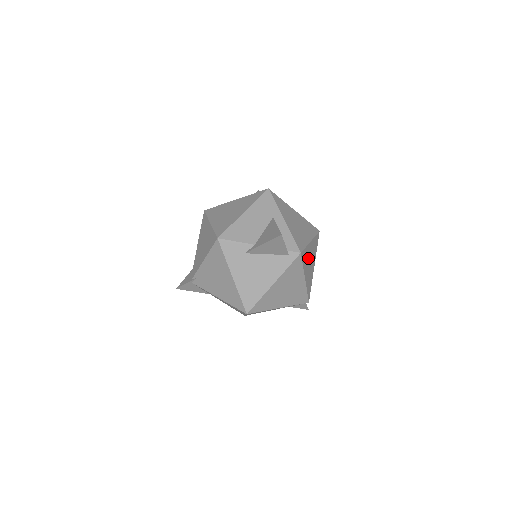
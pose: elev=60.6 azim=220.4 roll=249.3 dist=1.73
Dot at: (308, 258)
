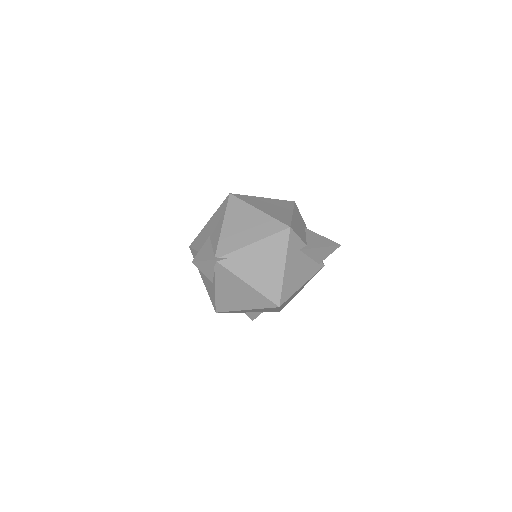
Dot at: occluded
